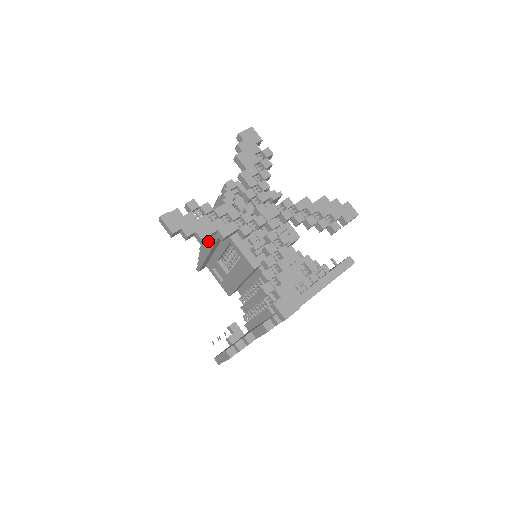
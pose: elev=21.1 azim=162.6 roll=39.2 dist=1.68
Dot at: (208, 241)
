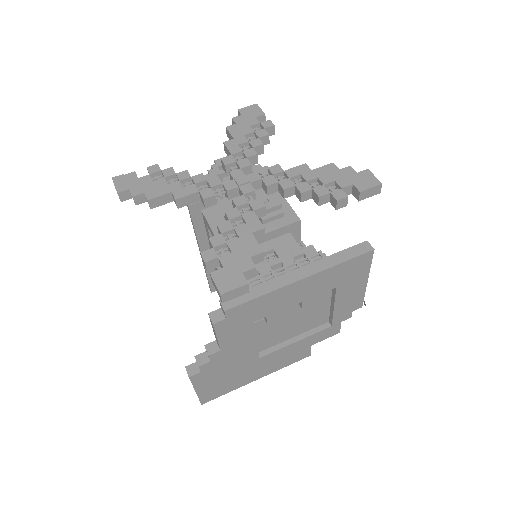
Dot at: occluded
